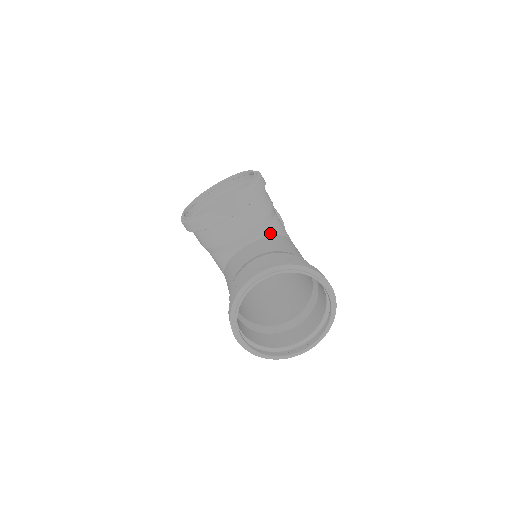
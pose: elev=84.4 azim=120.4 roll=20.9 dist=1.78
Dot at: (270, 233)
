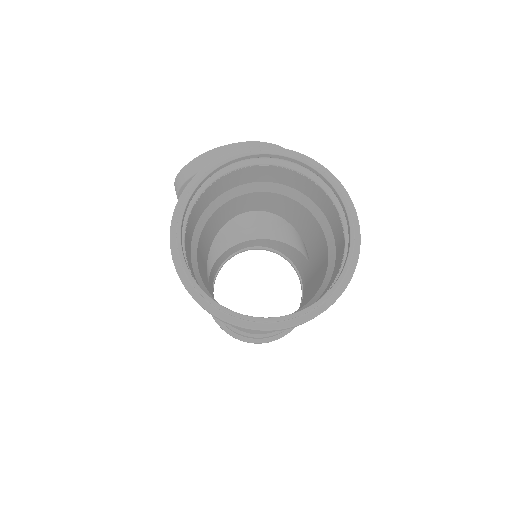
Dot at: occluded
